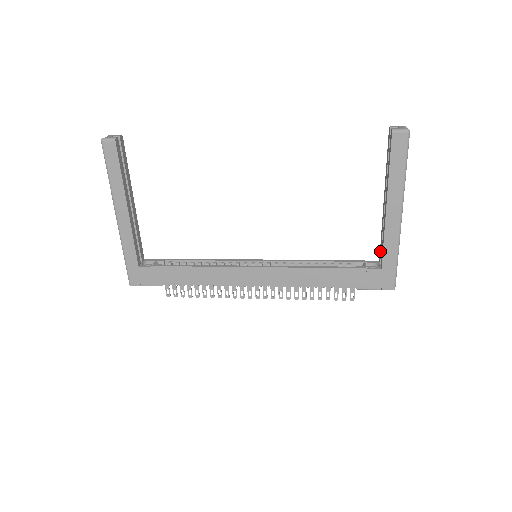
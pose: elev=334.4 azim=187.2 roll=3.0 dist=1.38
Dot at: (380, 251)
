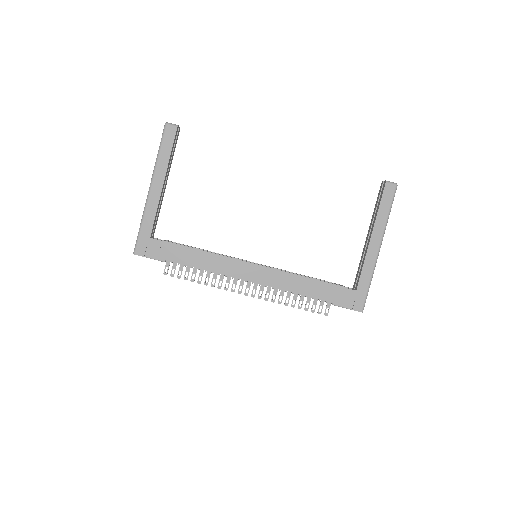
Dot at: (356, 278)
